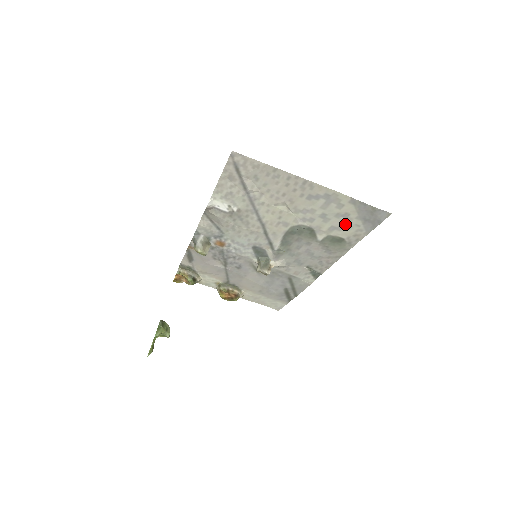
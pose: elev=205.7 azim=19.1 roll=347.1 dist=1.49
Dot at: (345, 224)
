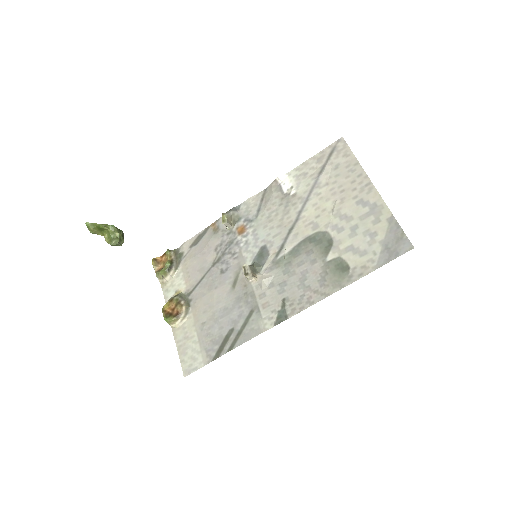
Dot at: (365, 247)
